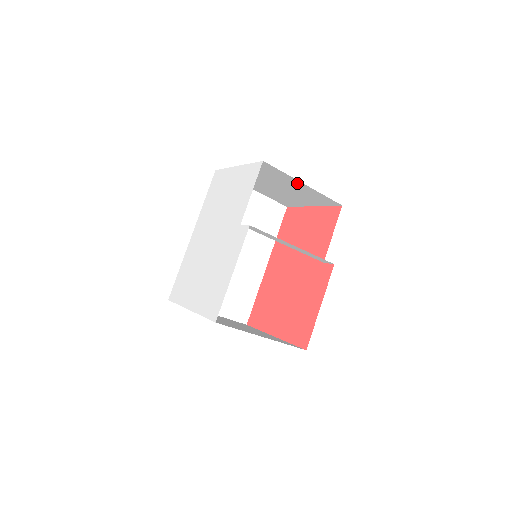
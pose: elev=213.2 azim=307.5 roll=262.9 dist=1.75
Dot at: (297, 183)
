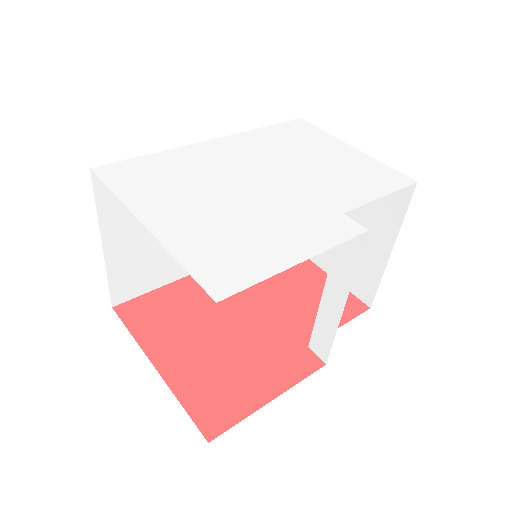
Dot at: (384, 240)
